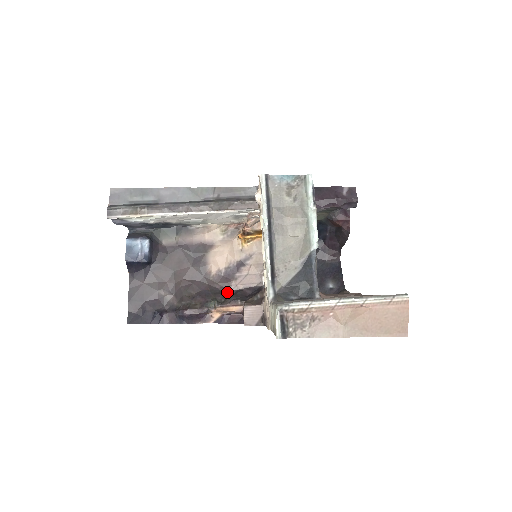
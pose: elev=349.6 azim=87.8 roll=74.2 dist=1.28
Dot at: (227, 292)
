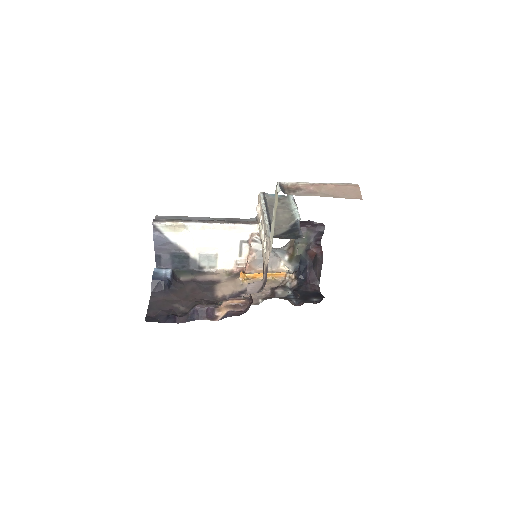
Dot at: occluded
